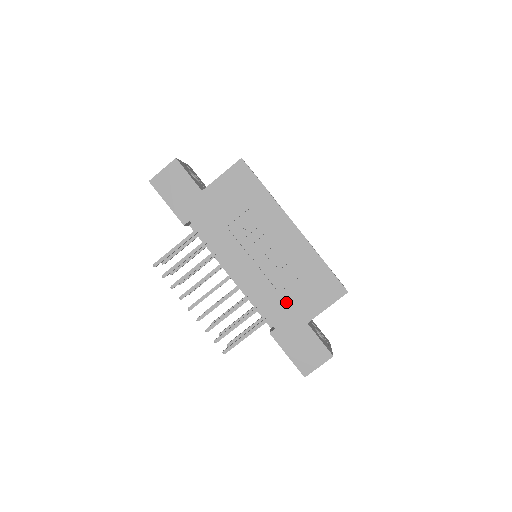
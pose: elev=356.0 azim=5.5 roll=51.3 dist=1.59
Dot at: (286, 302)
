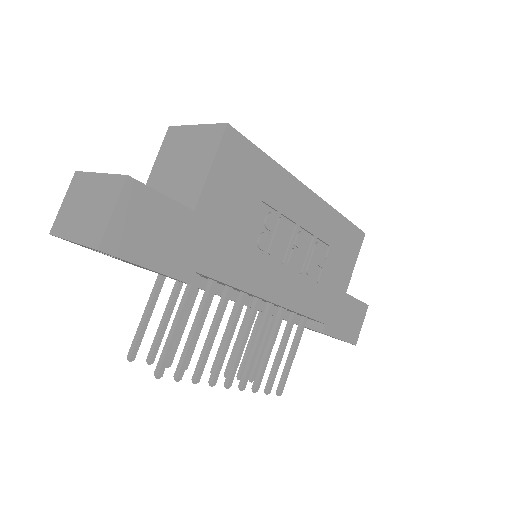
Dot at: (326, 287)
